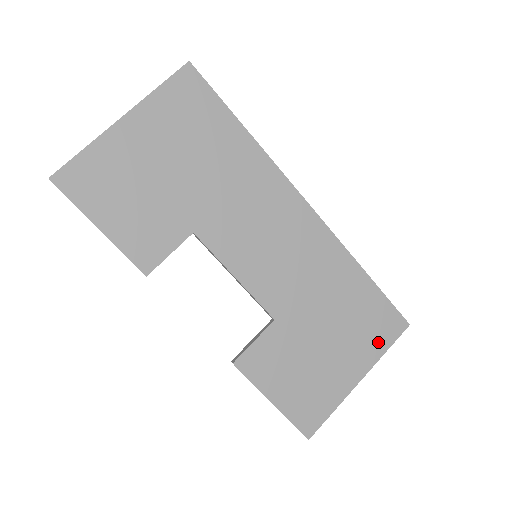
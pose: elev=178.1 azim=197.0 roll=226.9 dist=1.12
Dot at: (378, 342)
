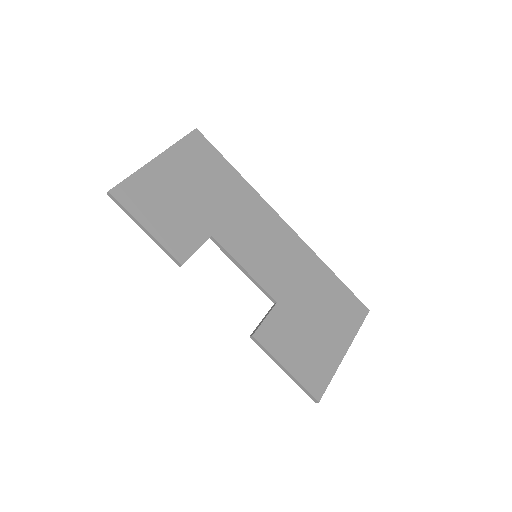
Dot at: (351, 323)
